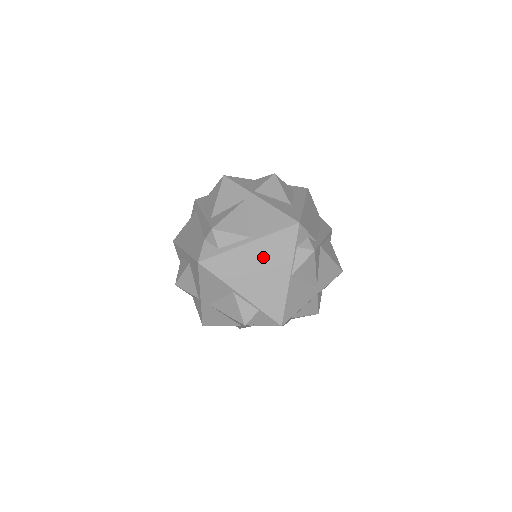
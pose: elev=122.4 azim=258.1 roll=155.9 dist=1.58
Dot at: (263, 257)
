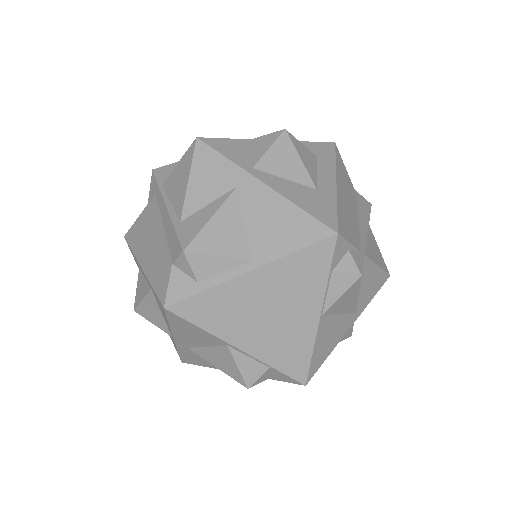
Dot at: (275, 292)
